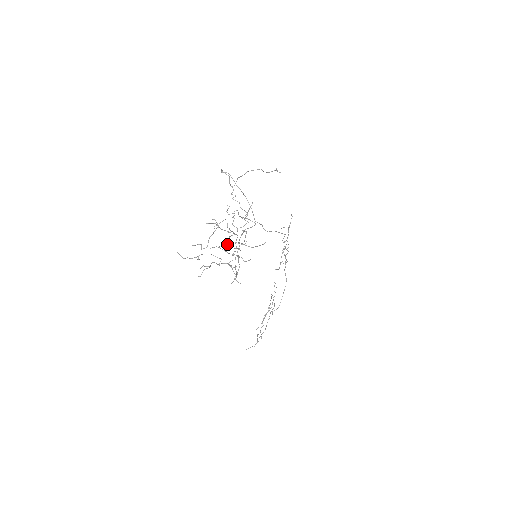
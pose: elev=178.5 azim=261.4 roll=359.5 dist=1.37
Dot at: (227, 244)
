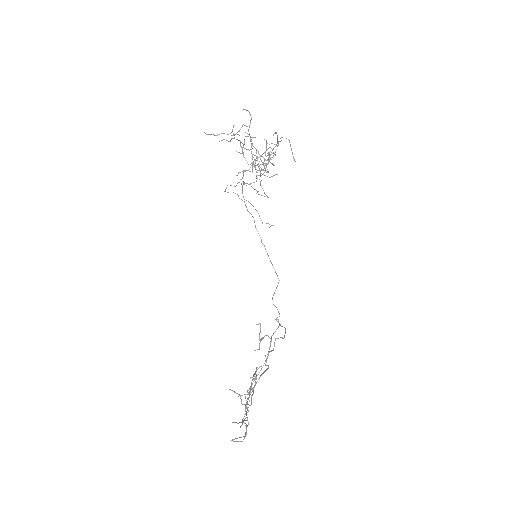
Dot at: (249, 169)
